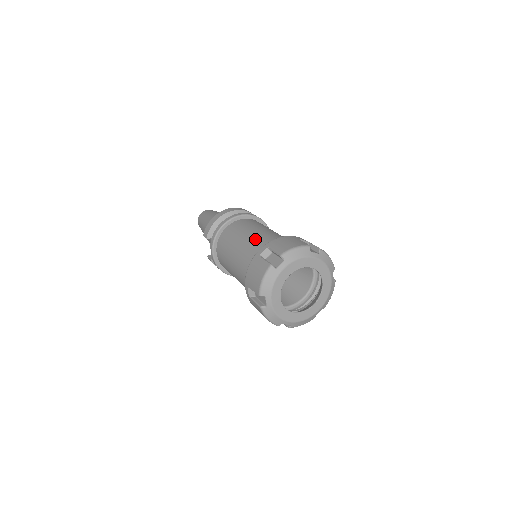
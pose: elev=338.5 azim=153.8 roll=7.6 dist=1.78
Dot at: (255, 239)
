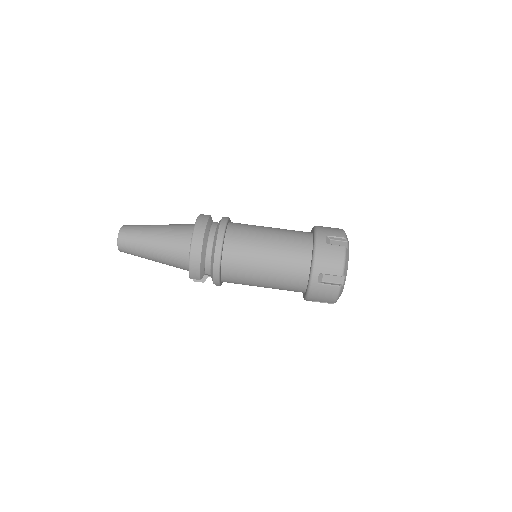
Dot at: (281, 264)
